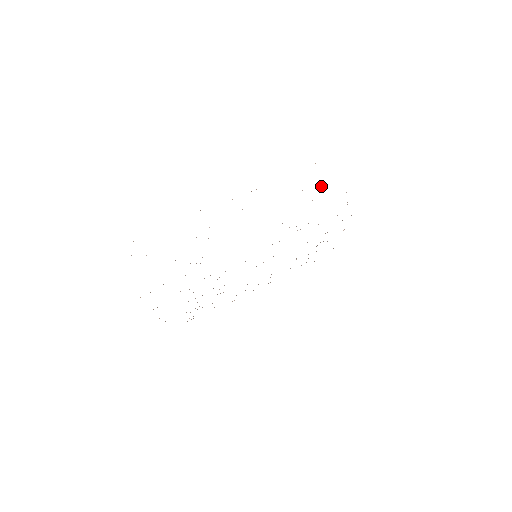
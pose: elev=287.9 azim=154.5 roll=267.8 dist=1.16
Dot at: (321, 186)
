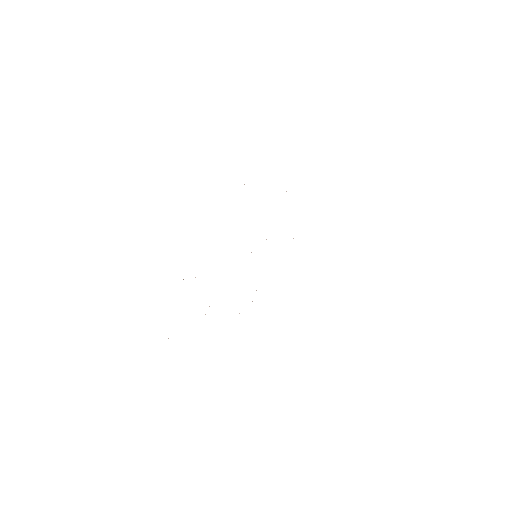
Dot at: occluded
